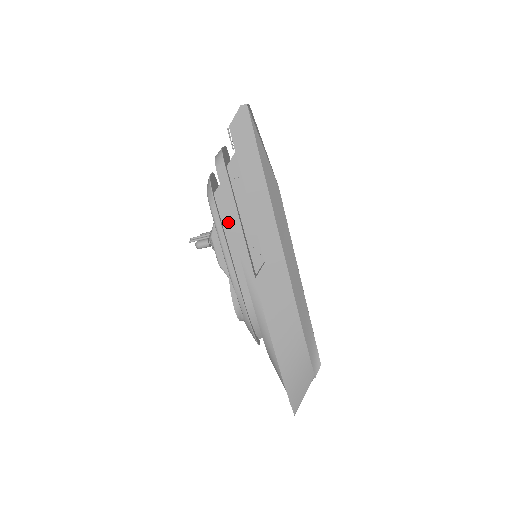
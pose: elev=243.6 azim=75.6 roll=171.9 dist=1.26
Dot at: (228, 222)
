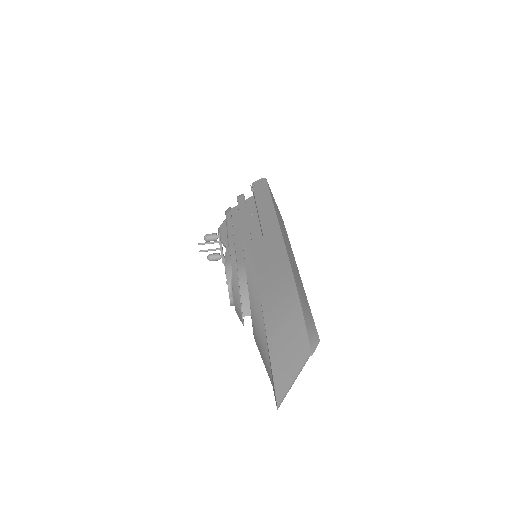
Dot at: (237, 220)
